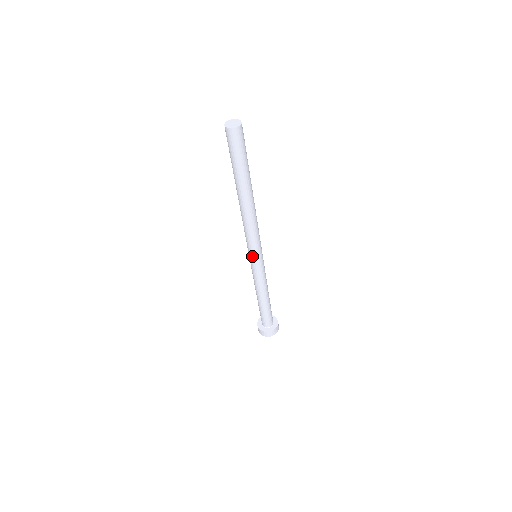
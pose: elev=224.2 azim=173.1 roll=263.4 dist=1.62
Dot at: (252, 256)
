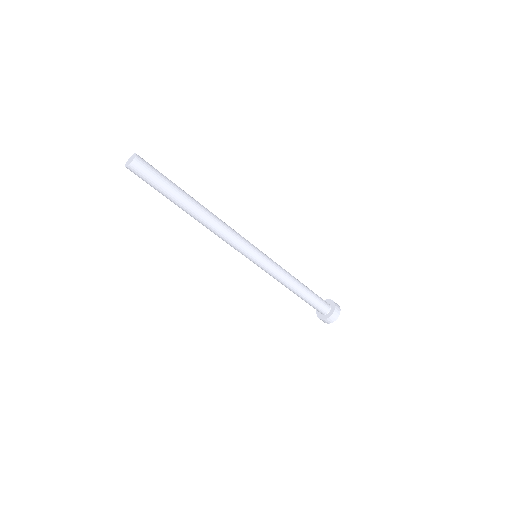
Dot at: (249, 259)
